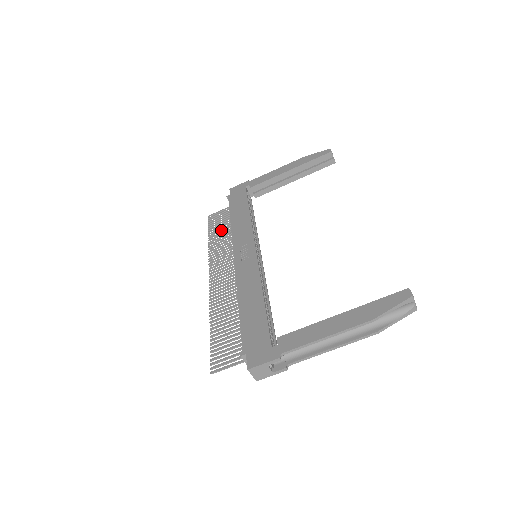
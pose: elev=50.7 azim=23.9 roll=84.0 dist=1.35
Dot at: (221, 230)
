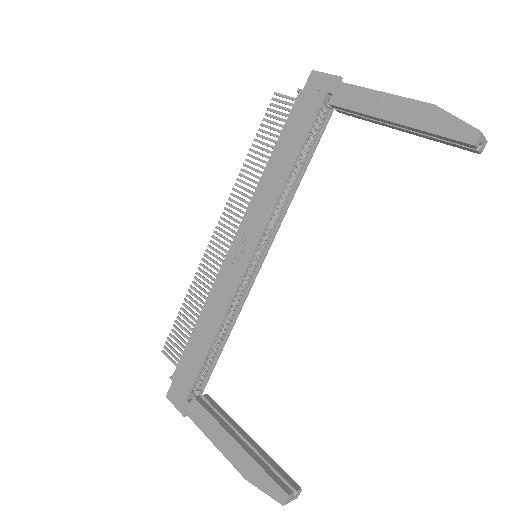
Dot at: (266, 150)
